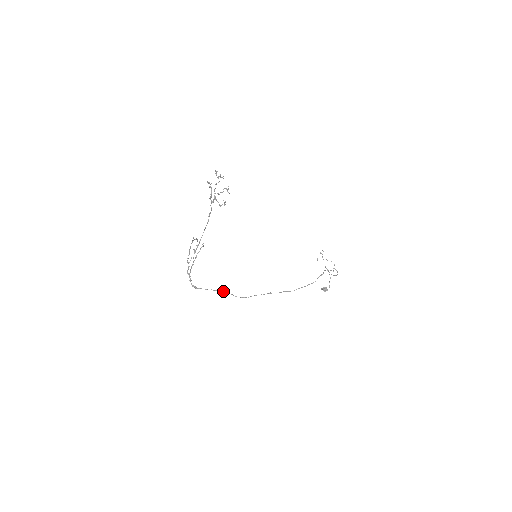
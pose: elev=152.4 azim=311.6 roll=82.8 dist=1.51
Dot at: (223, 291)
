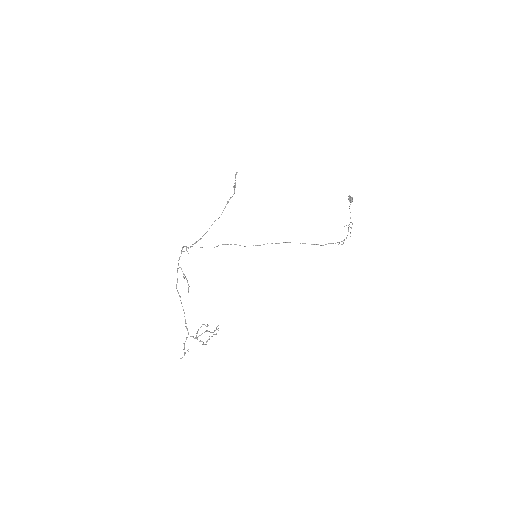
Dot at: occluded
